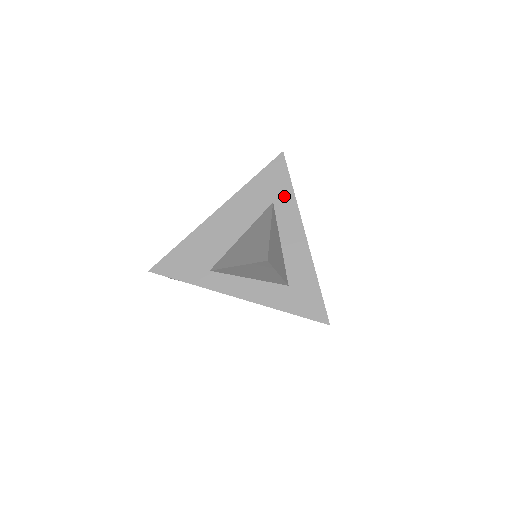
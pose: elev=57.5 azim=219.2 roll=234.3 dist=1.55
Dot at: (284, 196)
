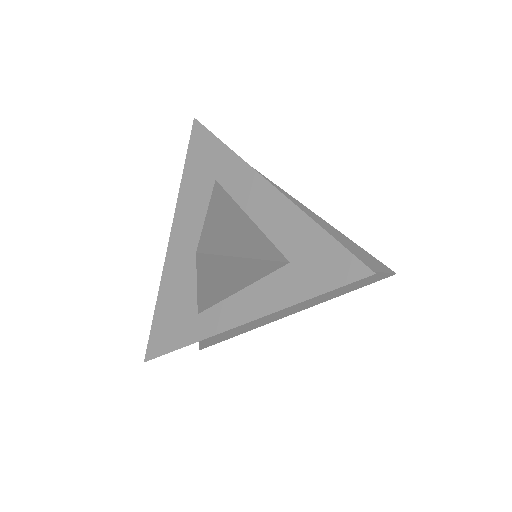
Dot at: (222, 162)
